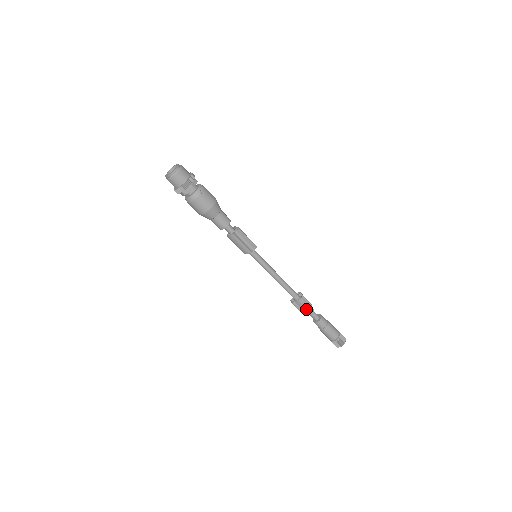
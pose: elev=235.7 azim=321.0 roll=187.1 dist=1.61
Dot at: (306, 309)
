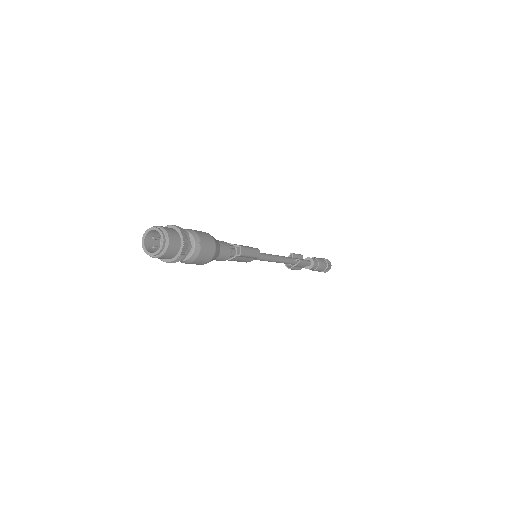
Dot at: (303, 266)
